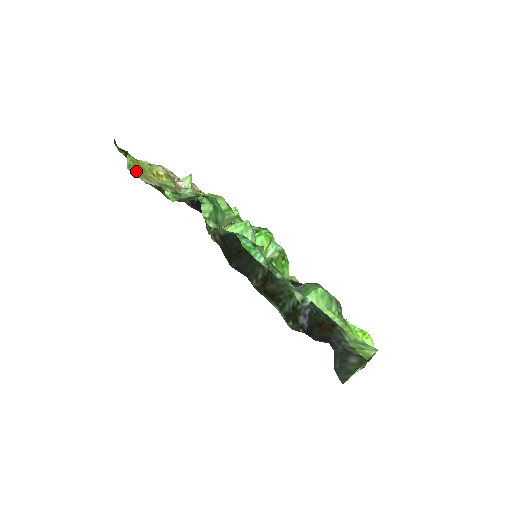
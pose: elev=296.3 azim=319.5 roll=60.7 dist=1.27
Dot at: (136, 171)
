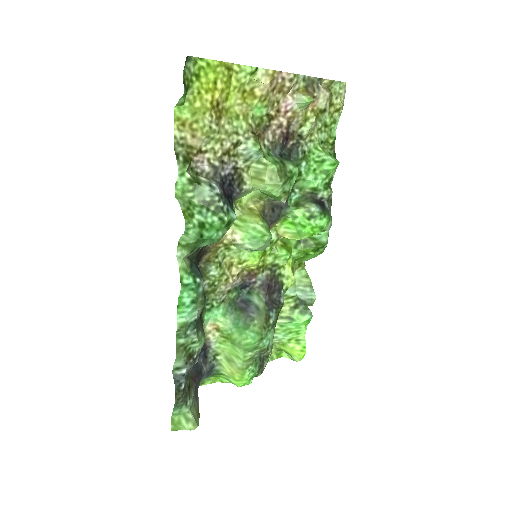
Dot at: (188, 112)
